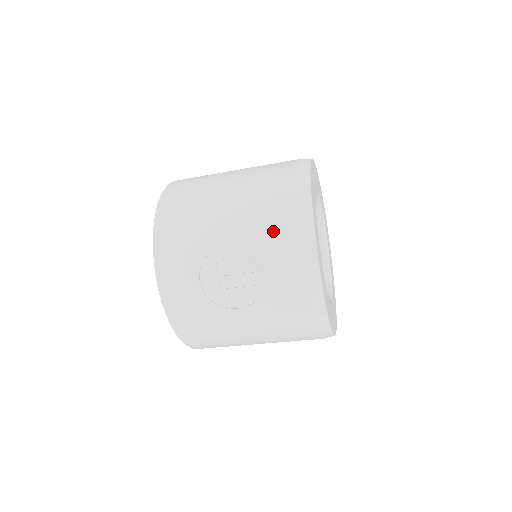
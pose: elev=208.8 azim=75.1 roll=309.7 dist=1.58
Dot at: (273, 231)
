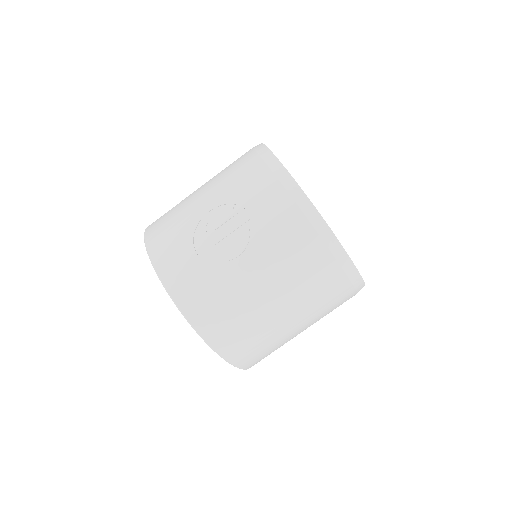
Dot at: (244, 179)
